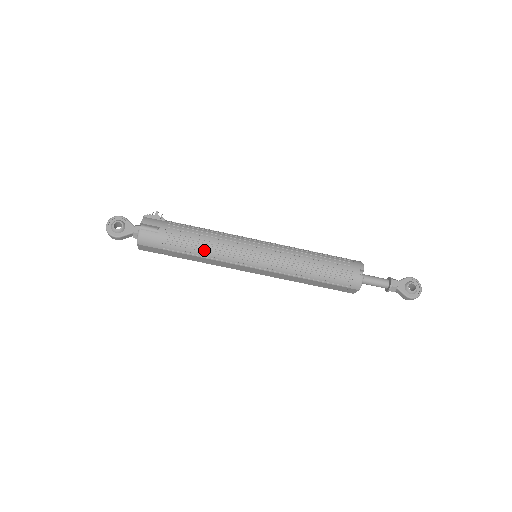
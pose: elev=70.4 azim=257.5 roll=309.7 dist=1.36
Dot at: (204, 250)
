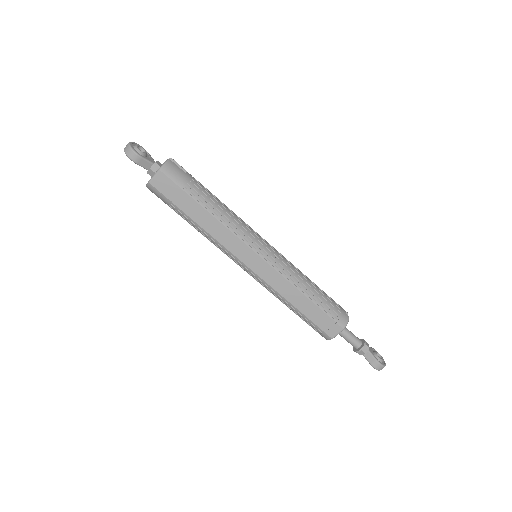
Dot at: (223, 212)
